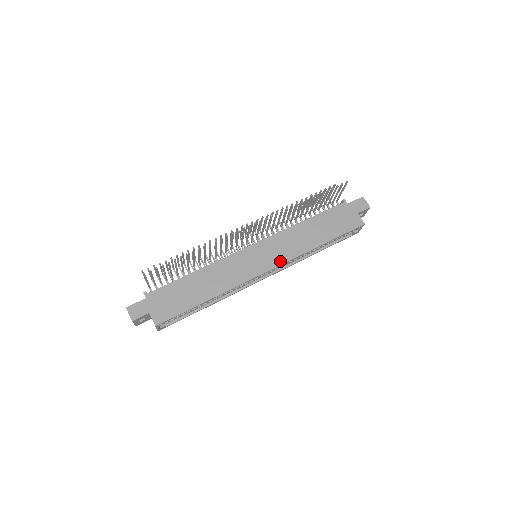
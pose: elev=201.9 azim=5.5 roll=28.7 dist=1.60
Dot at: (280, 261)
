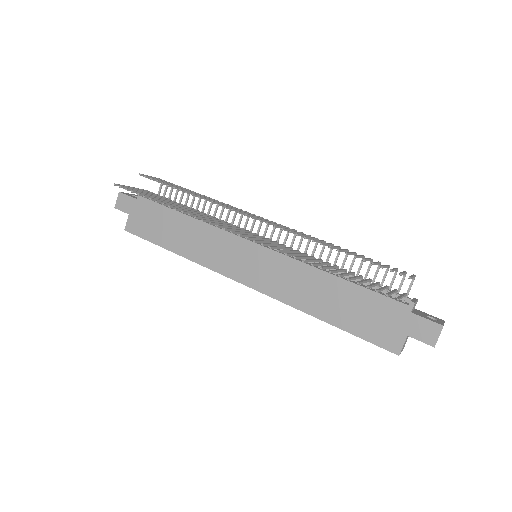
Dot at: (263, 288)
